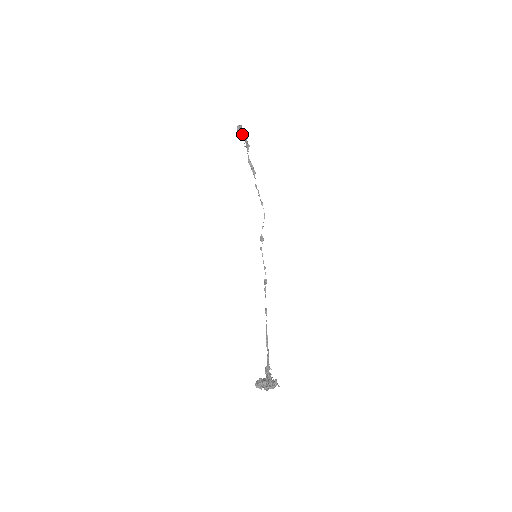
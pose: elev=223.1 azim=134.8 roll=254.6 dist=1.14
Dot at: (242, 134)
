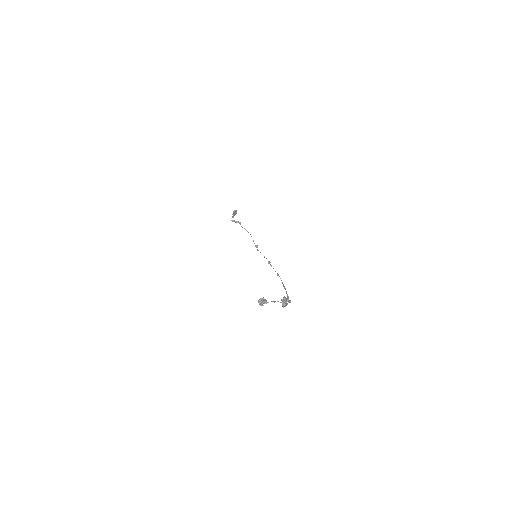
Dot at: (234, 213)
